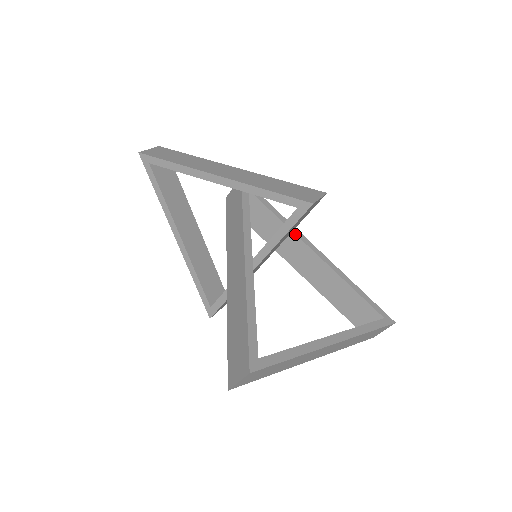
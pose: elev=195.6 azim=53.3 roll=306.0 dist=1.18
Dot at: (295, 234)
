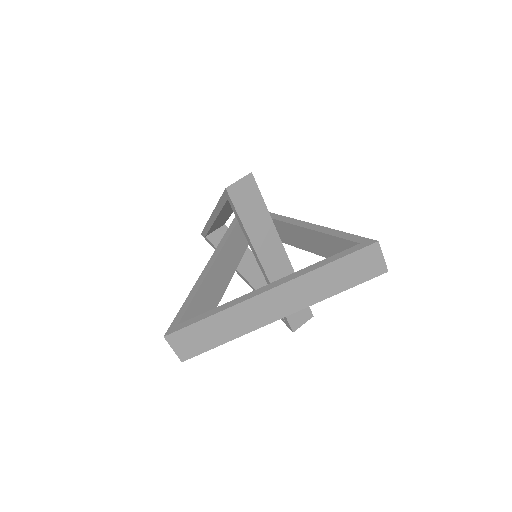
Dot at: (276, 220)
